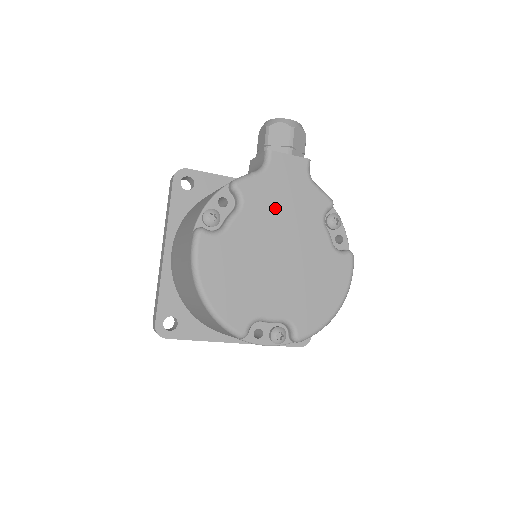
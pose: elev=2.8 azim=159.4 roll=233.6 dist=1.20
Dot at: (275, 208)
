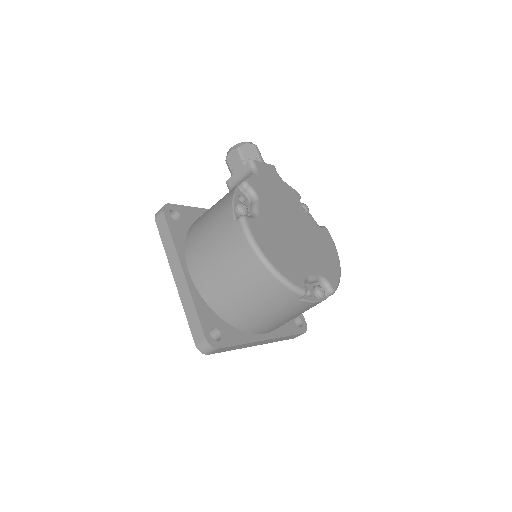
Dot at: (275, 198)
